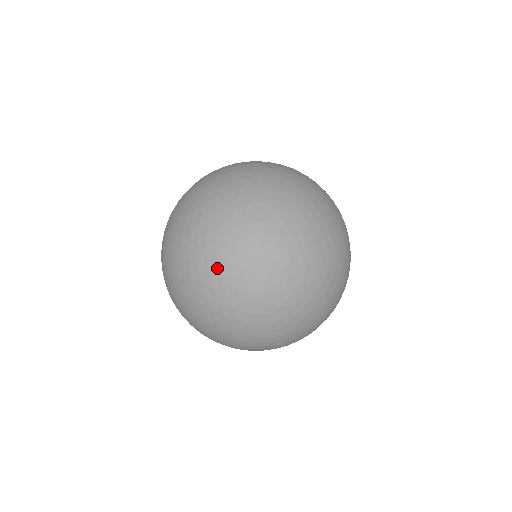
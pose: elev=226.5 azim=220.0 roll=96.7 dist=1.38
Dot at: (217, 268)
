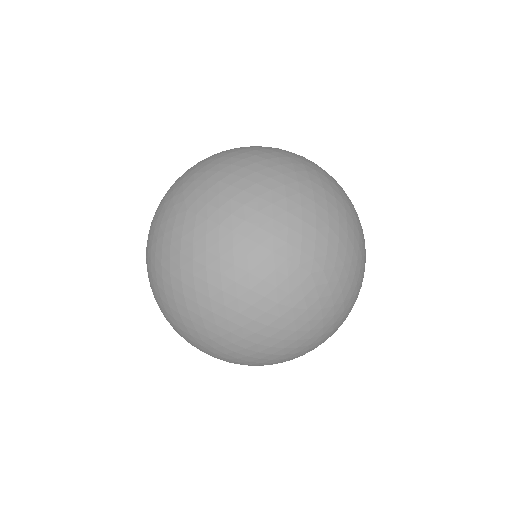
Dot at: (178, 253)
